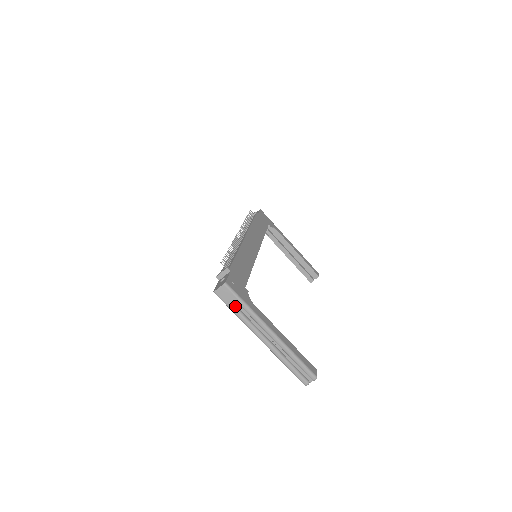
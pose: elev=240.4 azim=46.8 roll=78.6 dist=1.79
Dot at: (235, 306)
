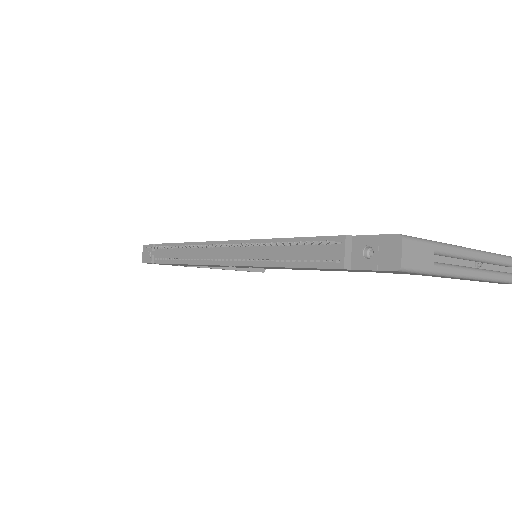
Dot at: (430, 260)
